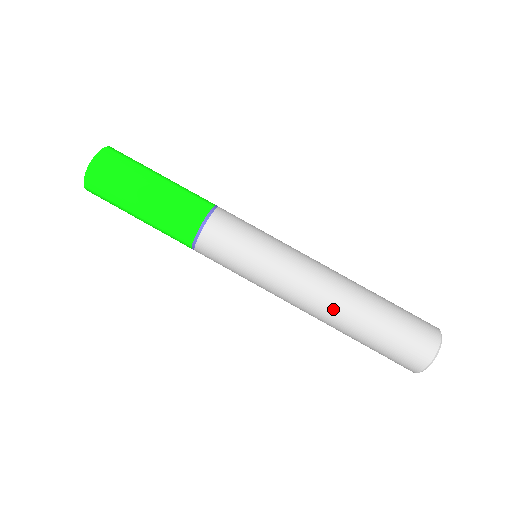
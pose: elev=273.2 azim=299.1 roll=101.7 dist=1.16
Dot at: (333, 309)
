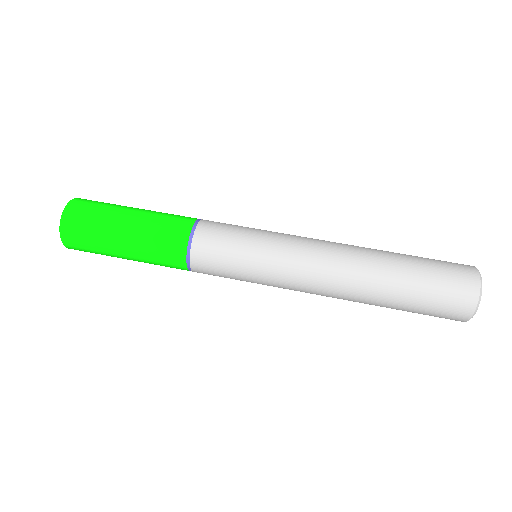
Dot at: (356, 259)
